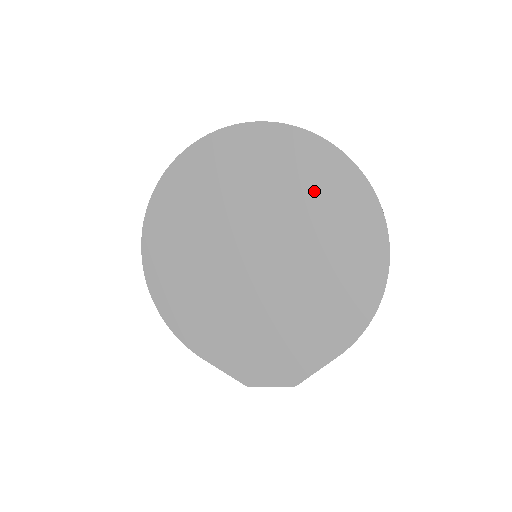
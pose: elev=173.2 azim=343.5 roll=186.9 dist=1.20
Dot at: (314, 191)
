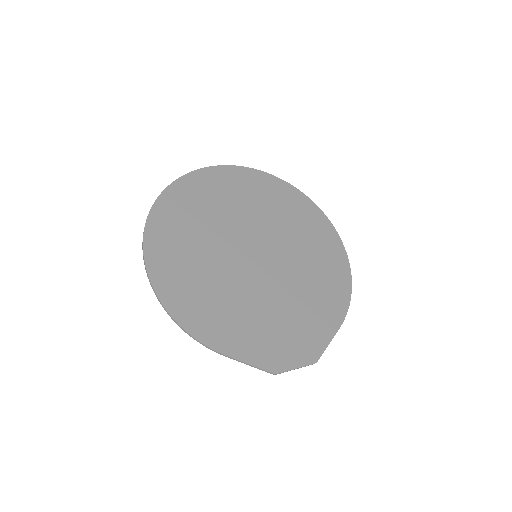
Dot at: (287, 211)
